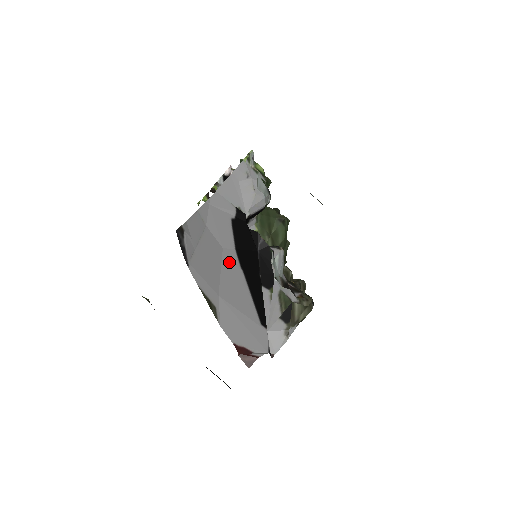
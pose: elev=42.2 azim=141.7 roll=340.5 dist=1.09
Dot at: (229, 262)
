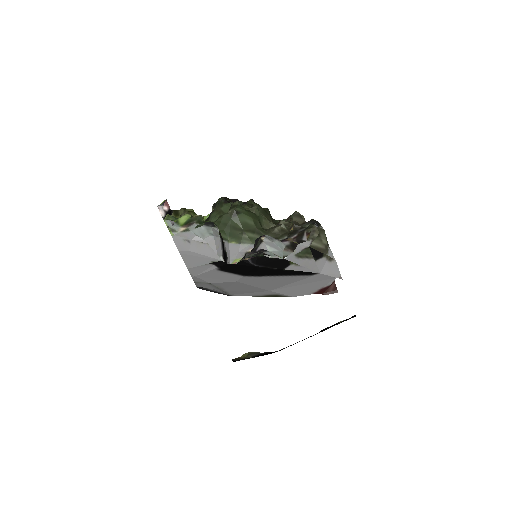
Dot at: (250, 281)
